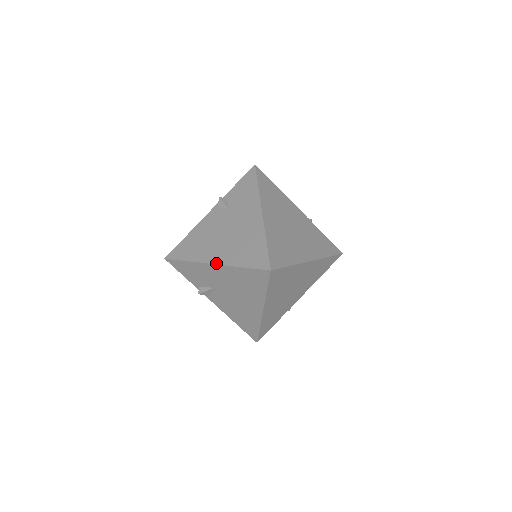
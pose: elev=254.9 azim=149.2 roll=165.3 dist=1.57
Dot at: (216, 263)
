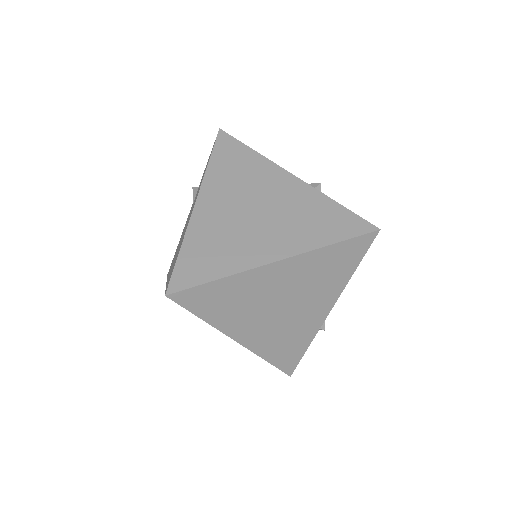
Dot at: occluded
